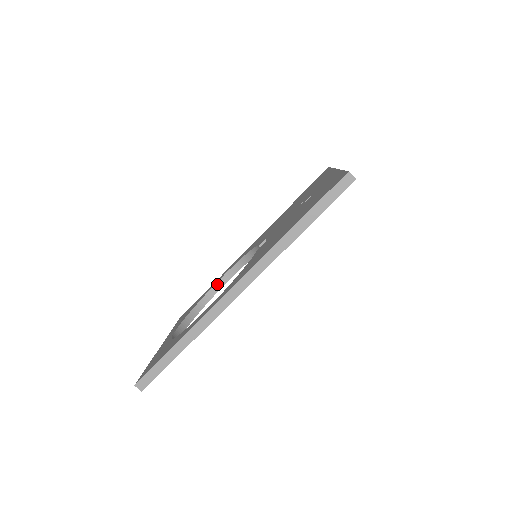
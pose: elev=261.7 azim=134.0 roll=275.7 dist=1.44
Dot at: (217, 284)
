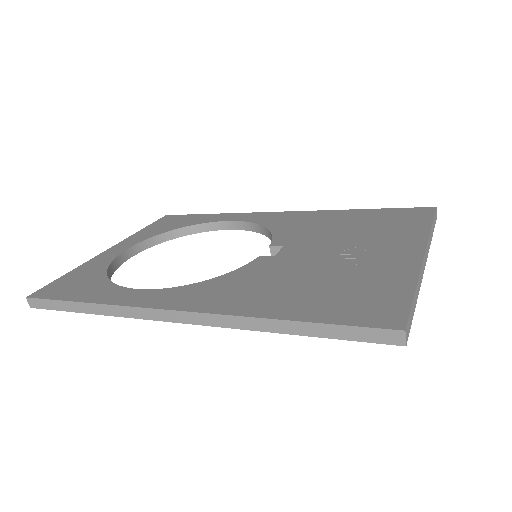
Dot at: (216, 223)
